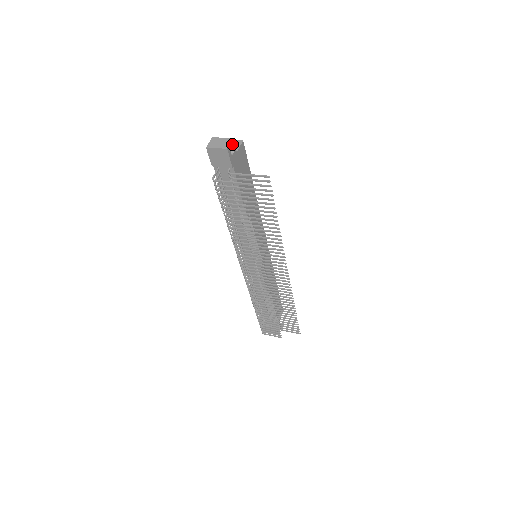
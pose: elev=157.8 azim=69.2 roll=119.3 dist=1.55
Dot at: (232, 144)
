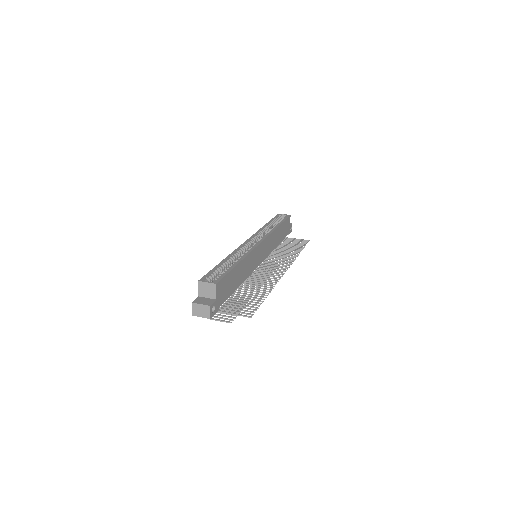
Dot at: (211, 308)
